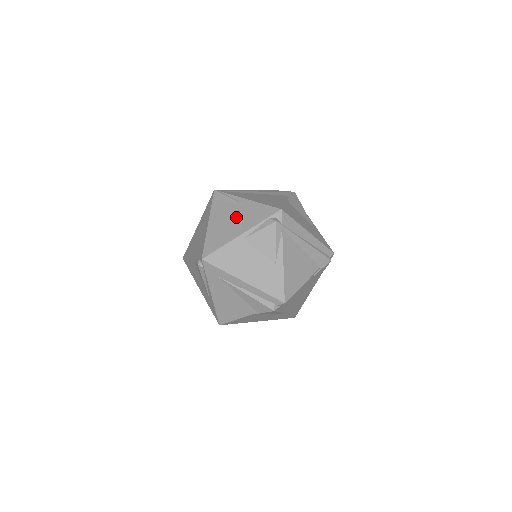
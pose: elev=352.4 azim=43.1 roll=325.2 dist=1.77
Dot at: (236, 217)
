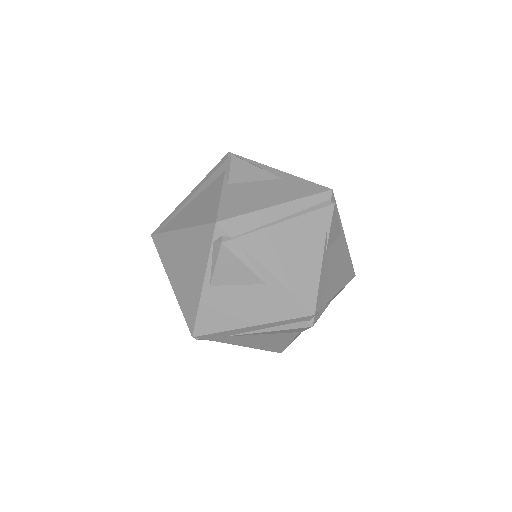
Dot at: (186, 262)
